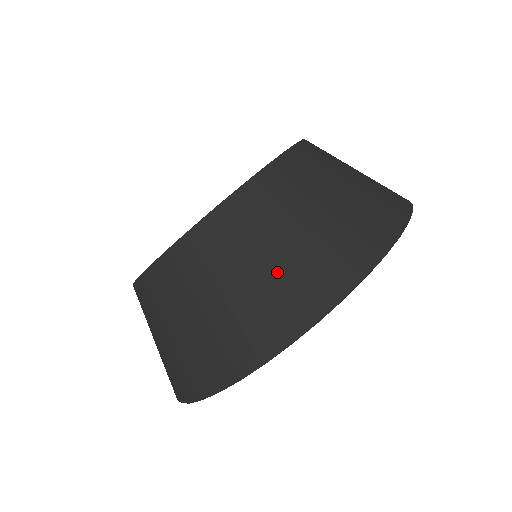
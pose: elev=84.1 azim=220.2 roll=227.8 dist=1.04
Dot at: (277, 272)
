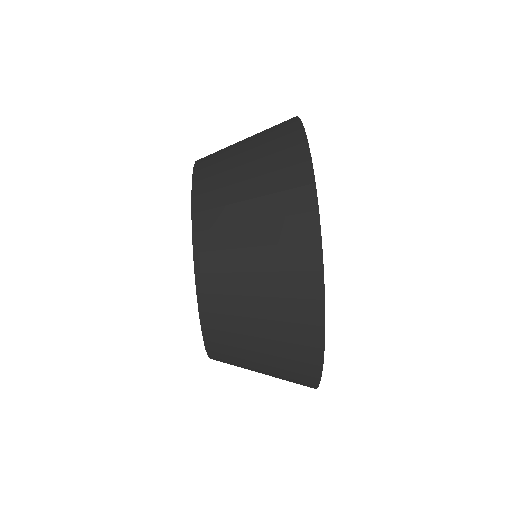
Dot at: (257, 138)
